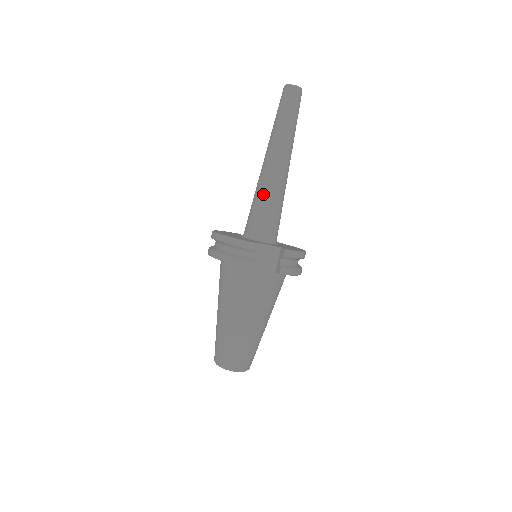
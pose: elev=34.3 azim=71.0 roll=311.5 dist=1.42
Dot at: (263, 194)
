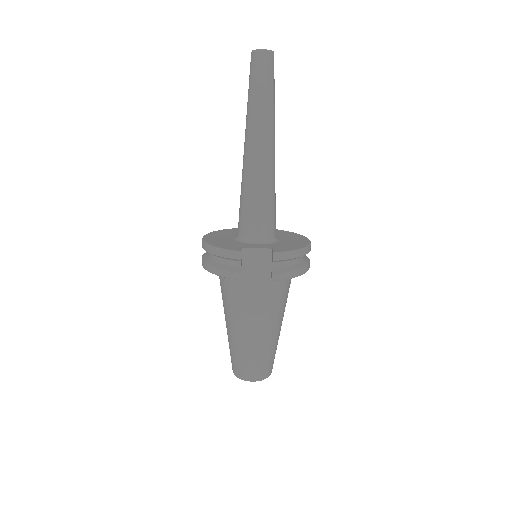
Dot at: (247, 188)
